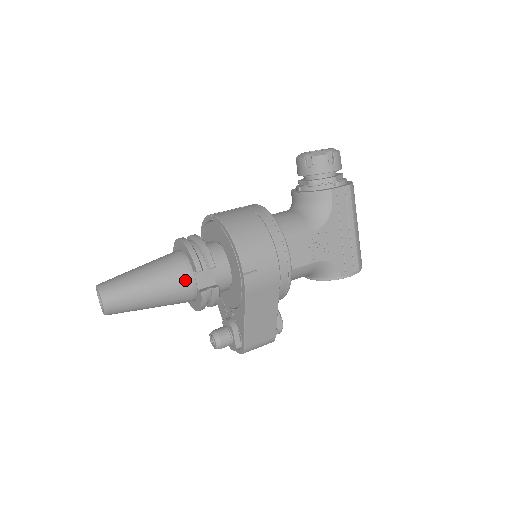
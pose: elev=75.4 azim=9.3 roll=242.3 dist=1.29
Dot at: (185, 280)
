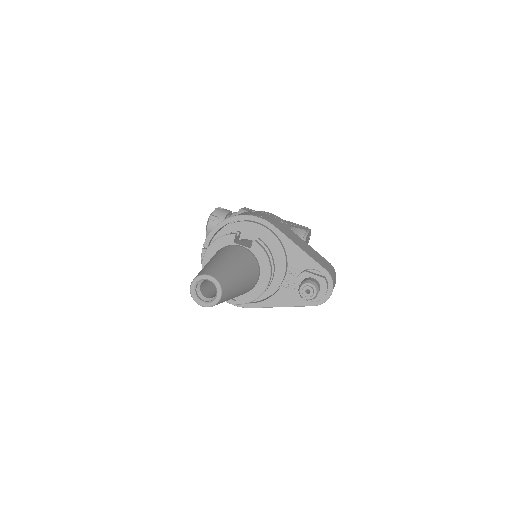
Dot at: (236, 248)
